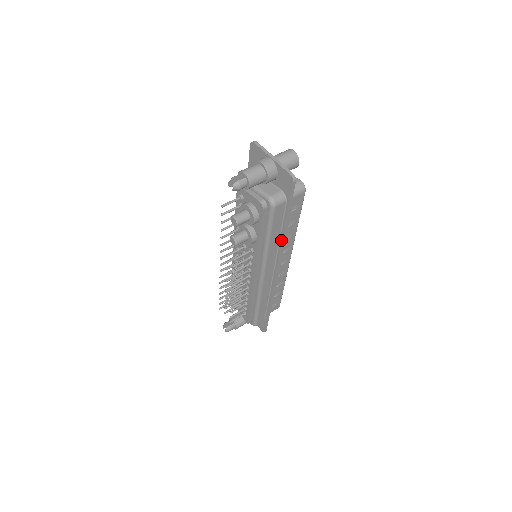
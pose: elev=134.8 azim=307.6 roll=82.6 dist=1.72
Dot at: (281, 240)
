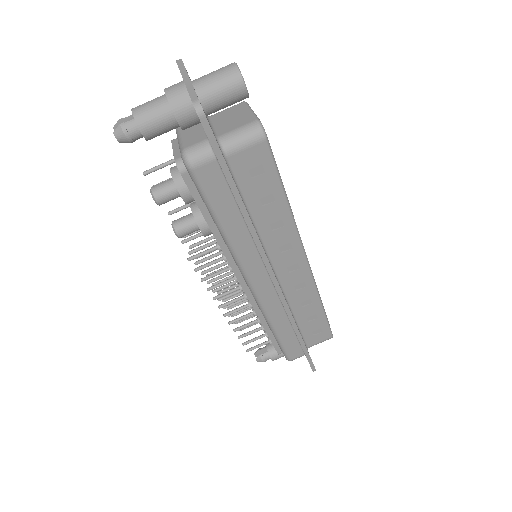
Dot at: (249, 230)
